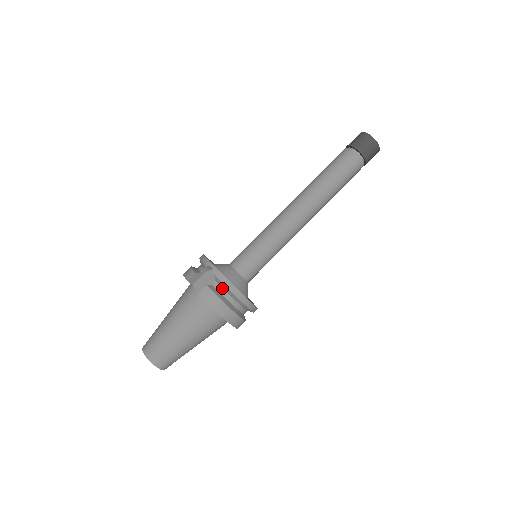
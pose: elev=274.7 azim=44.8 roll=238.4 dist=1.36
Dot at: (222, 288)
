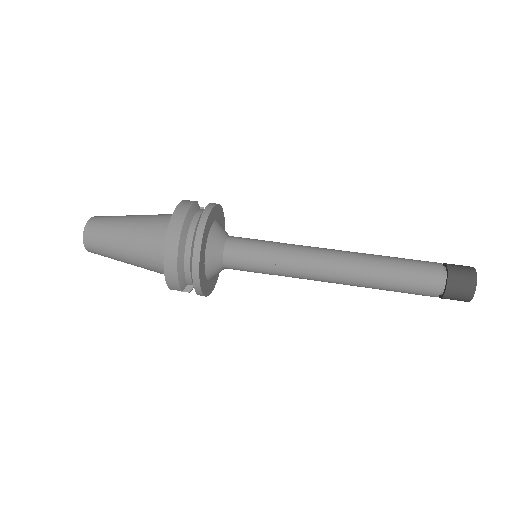
Dot at: occluded
